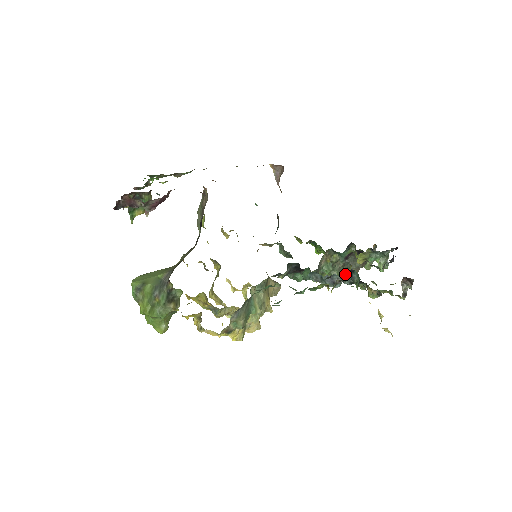
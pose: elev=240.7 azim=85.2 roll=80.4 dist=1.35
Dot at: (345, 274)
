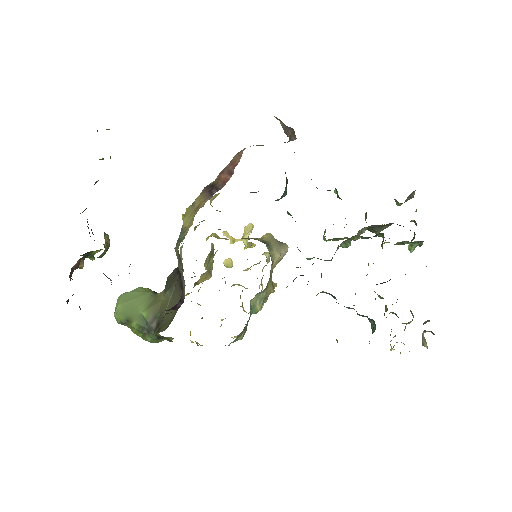
Dot at: occluded
